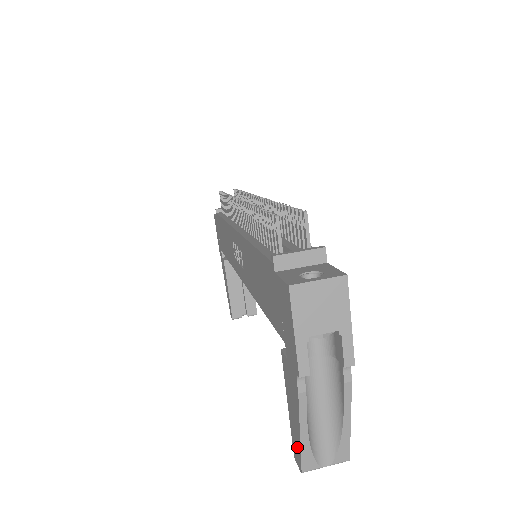
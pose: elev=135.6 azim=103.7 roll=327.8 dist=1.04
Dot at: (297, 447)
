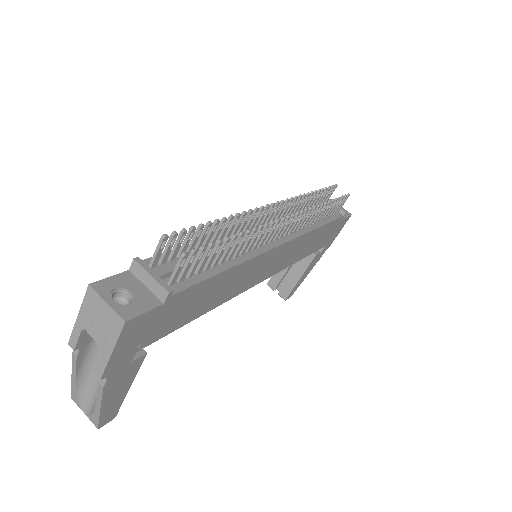
Dot at: occluded
